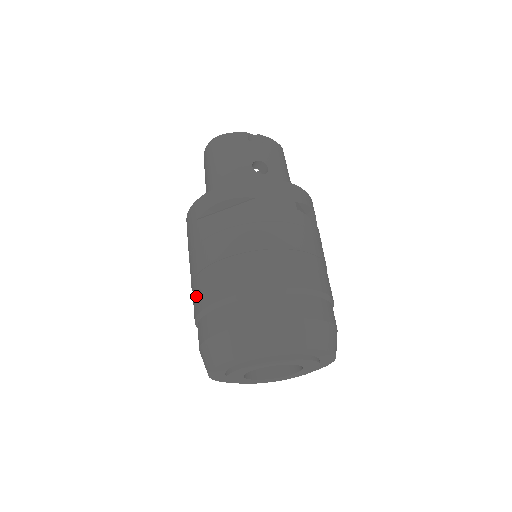
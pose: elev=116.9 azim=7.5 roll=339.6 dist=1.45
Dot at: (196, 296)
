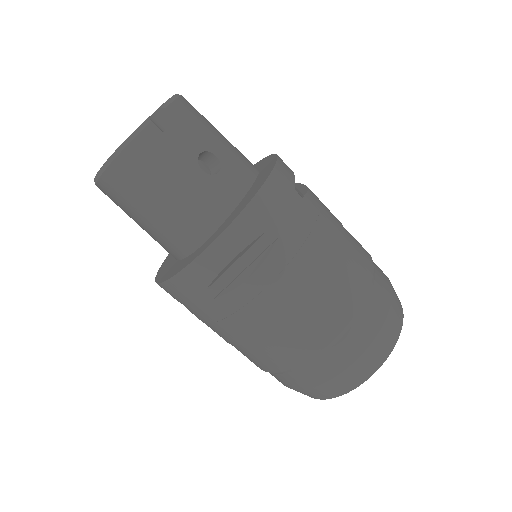
Dot at: (262, 359)
